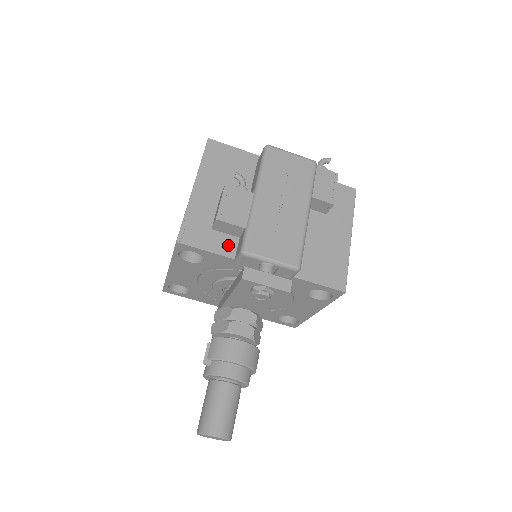
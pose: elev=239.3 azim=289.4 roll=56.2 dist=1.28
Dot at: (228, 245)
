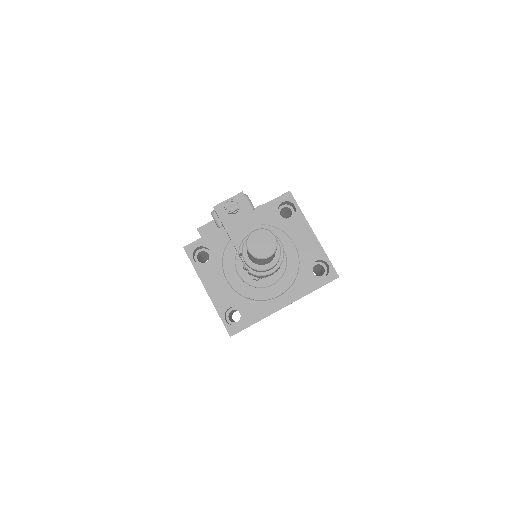
Dot at: occluded
